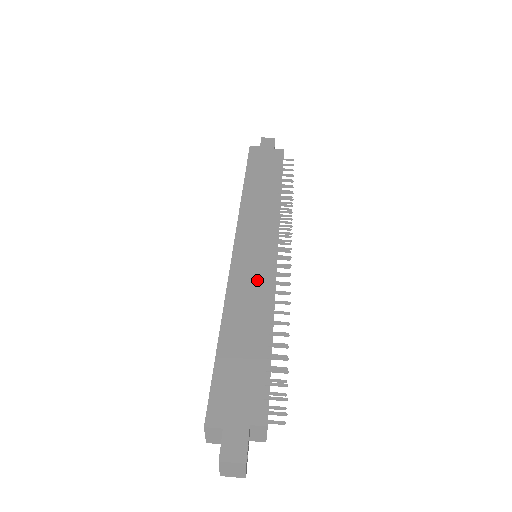
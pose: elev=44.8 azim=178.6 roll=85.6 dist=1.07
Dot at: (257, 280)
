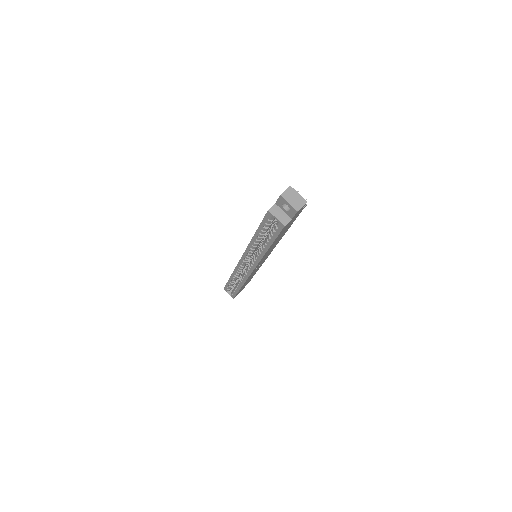
Dot at: occluded
